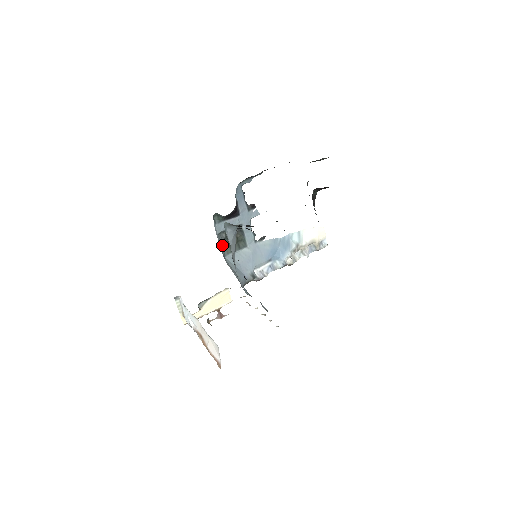
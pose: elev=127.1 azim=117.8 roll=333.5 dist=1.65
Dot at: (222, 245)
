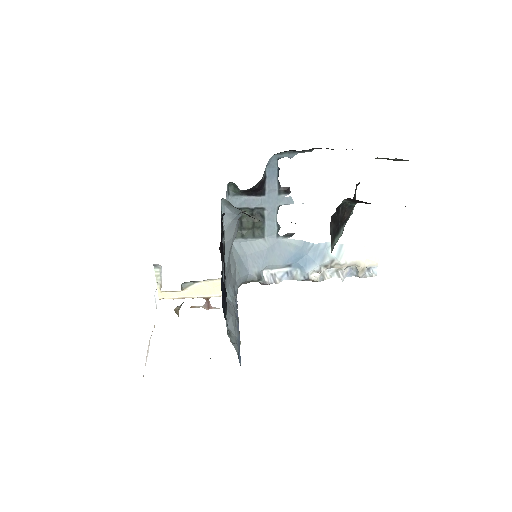
Dot at: occluded
